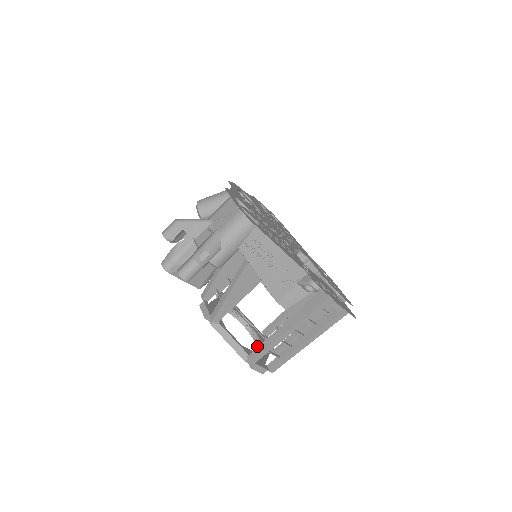
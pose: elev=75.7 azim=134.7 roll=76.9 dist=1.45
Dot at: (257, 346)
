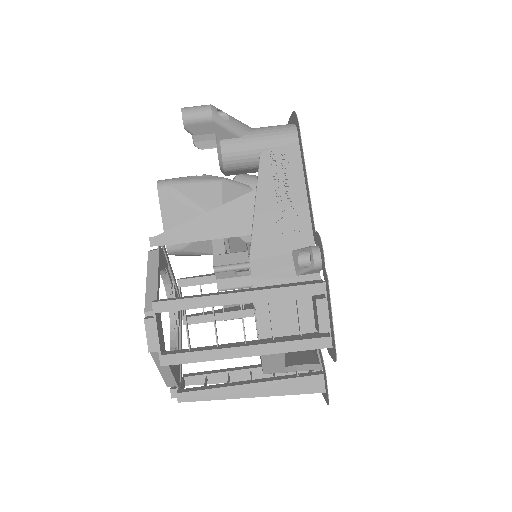
Dot at: occluded
